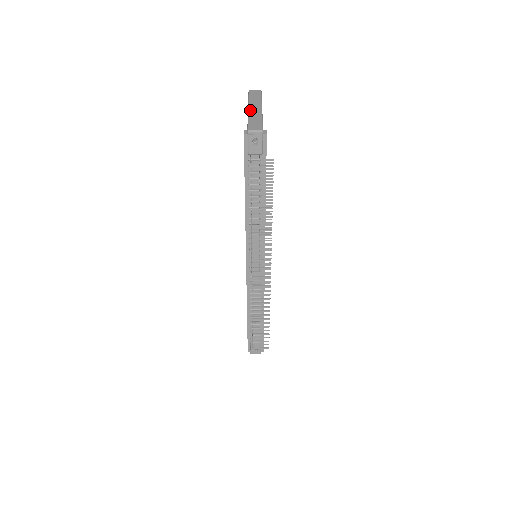
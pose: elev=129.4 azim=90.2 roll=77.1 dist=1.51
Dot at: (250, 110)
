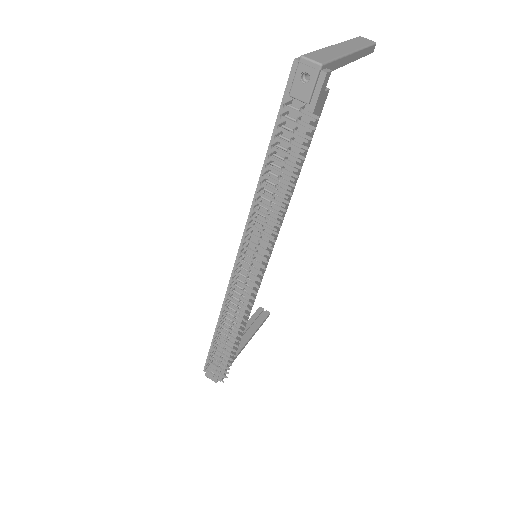
Dot at: (334, 45)
